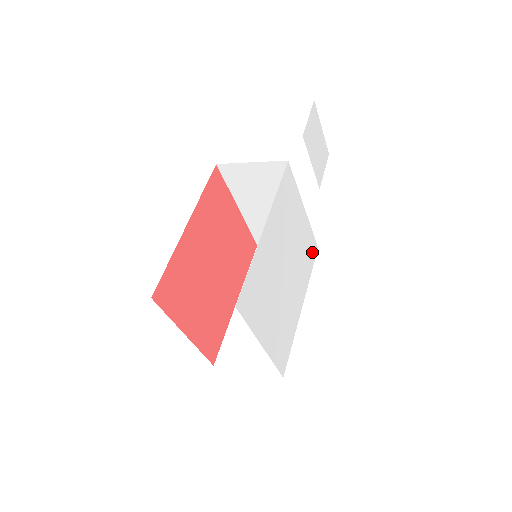
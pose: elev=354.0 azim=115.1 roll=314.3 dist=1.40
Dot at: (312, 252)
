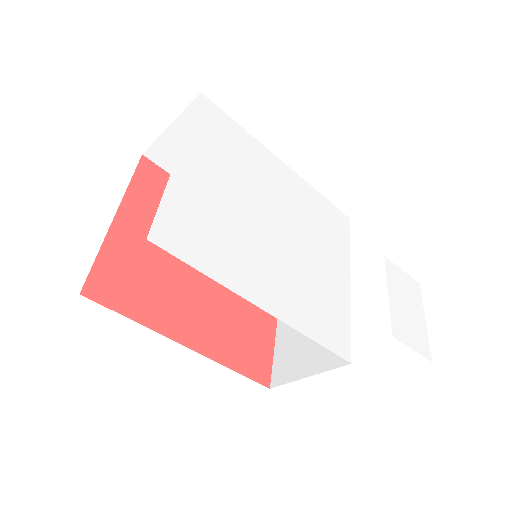
Dot at: (335, 335)
